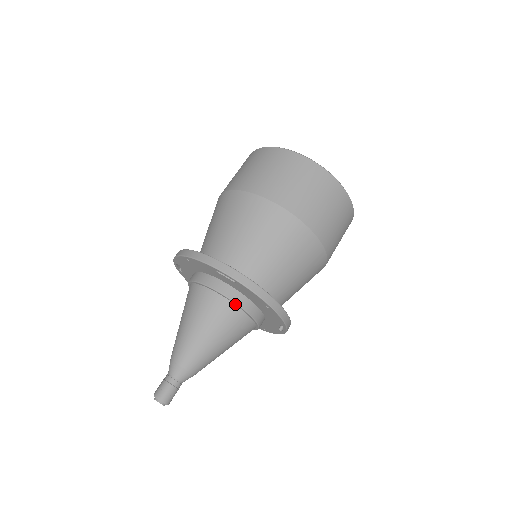
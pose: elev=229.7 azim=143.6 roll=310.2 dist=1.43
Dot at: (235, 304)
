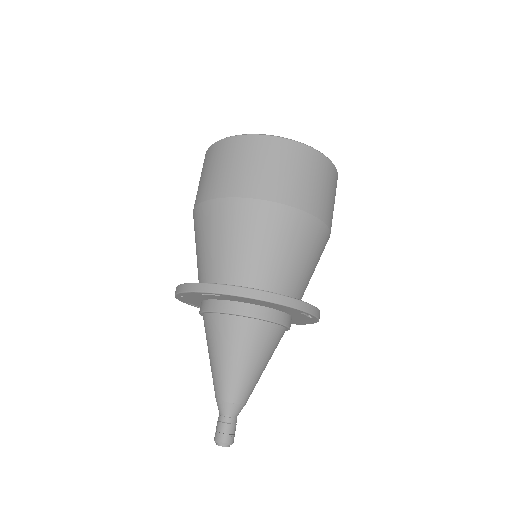
Dot at: (239, 316)
